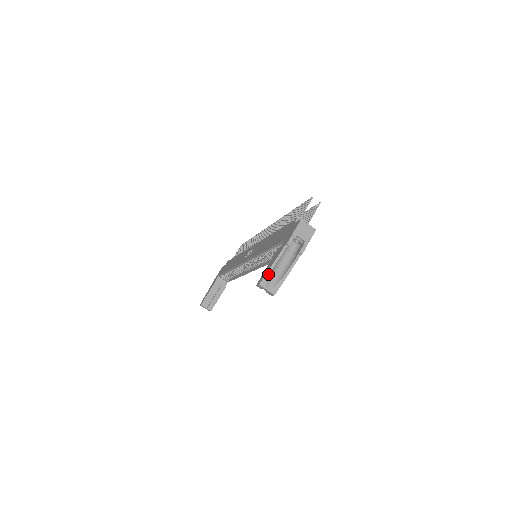
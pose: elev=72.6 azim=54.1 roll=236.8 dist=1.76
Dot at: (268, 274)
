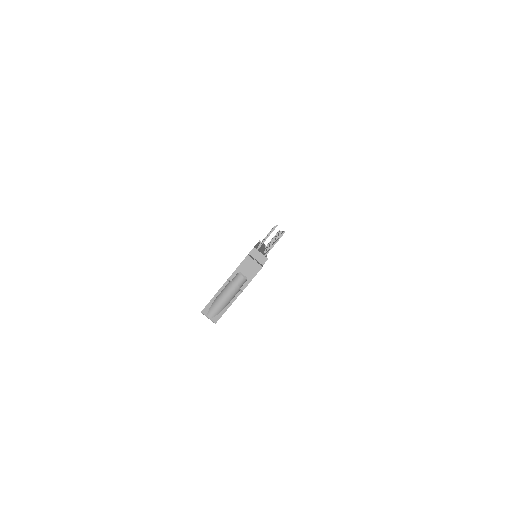
Dot at: (209, 304)
